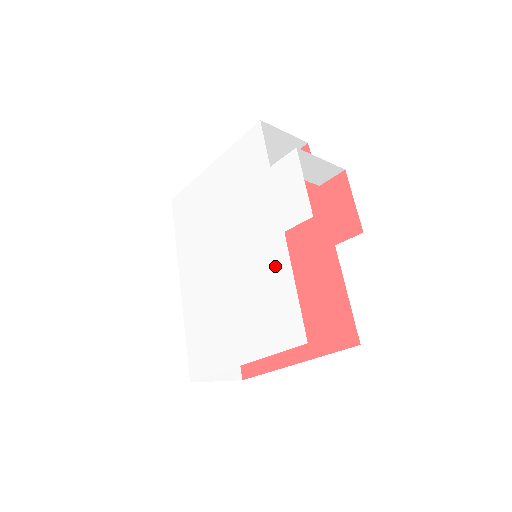
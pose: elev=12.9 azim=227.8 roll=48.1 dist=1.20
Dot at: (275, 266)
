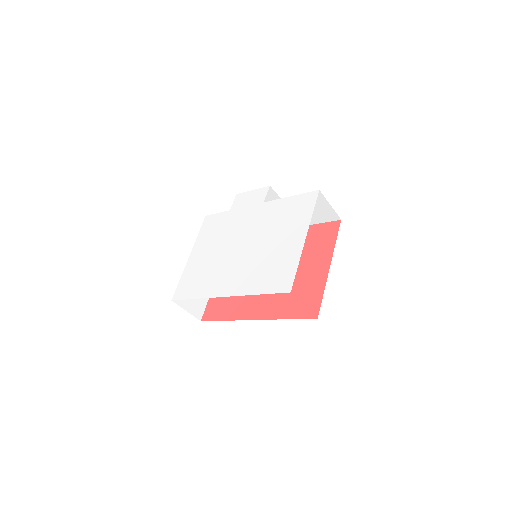
Dot at: (274, 209)
